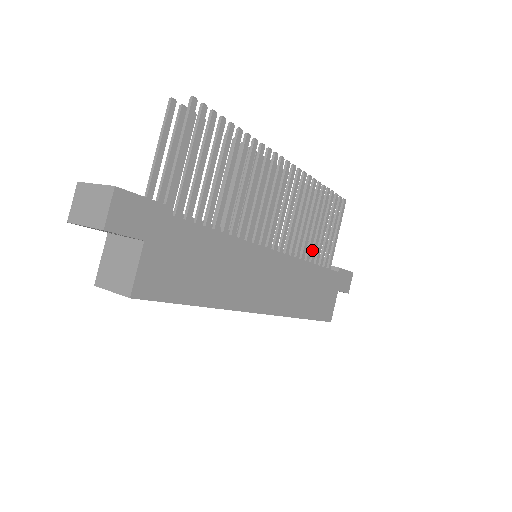
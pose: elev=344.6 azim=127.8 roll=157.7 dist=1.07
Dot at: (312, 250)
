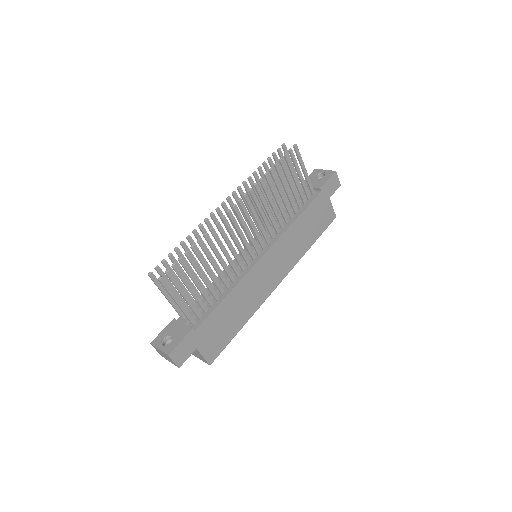
Dot at: (291, 206)
